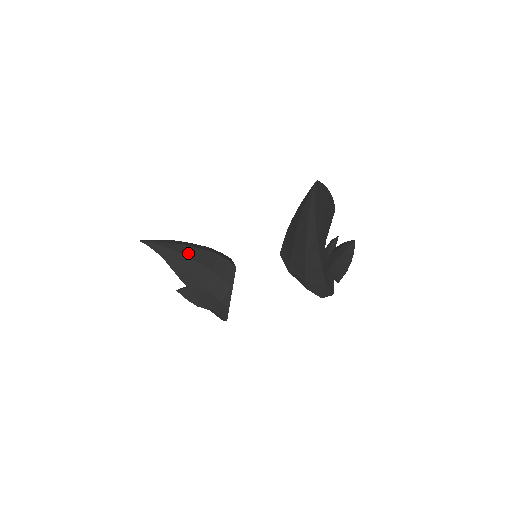
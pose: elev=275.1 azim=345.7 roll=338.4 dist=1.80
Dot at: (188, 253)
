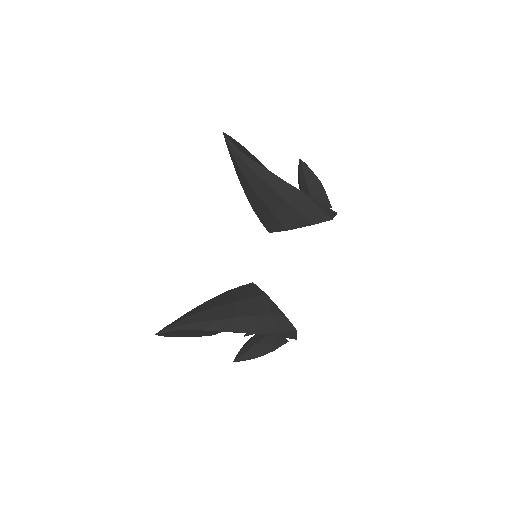
Dot at: (205, 308)
